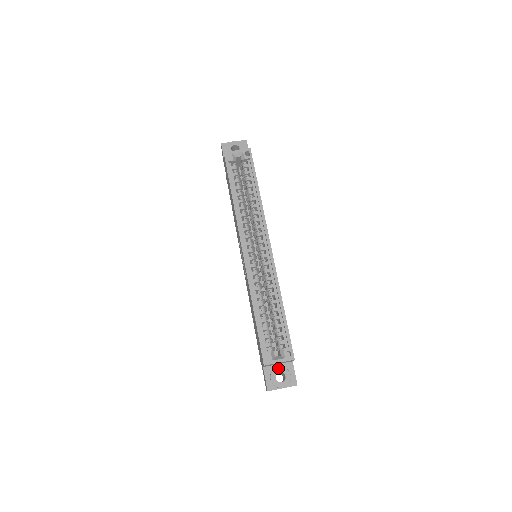
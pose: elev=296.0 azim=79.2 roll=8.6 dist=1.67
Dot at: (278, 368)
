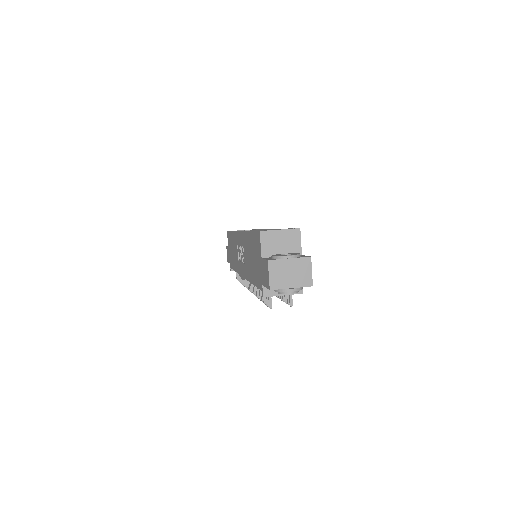
Dot at: (282, 254)
